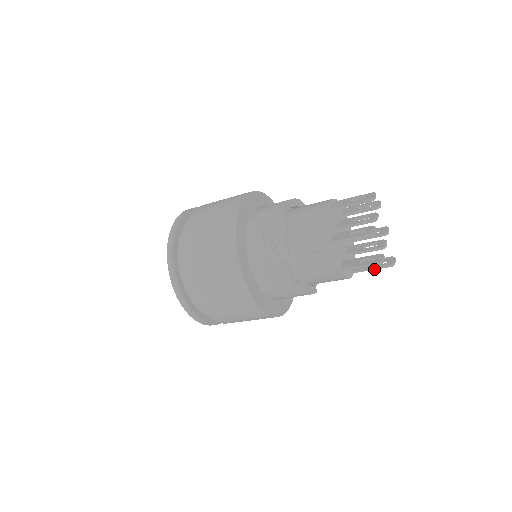
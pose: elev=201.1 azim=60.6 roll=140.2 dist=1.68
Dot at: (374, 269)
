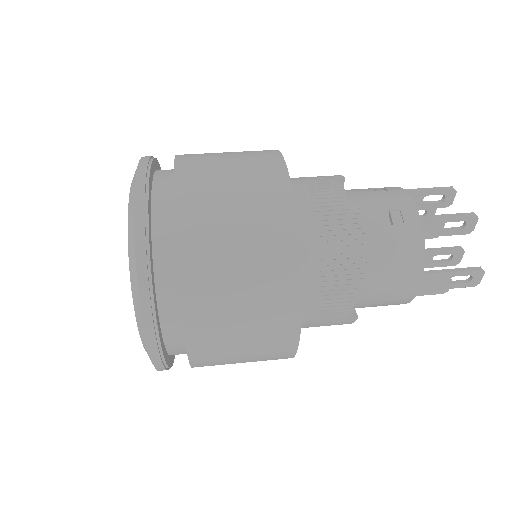
Dot at: occluded
